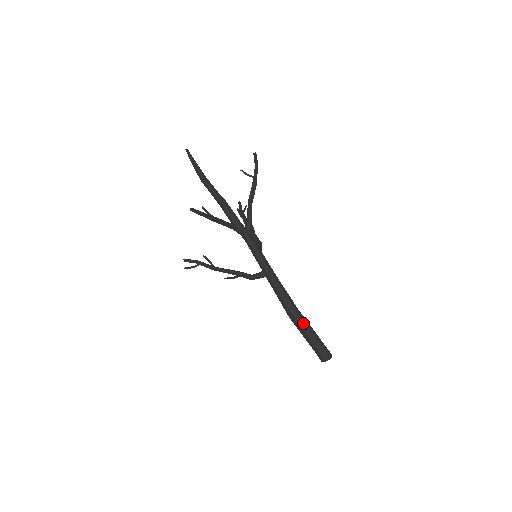
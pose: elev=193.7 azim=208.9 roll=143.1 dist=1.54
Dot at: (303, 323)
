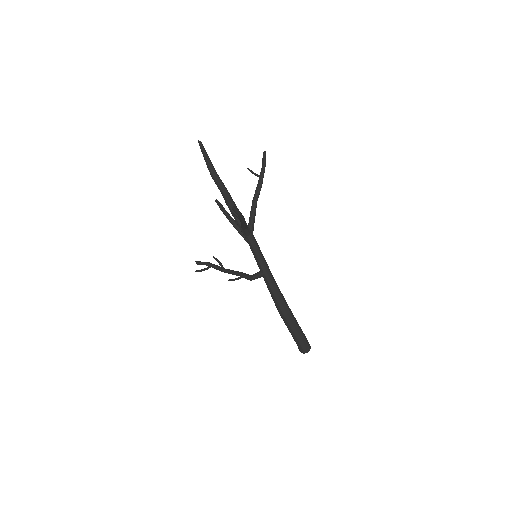
Dot at: (293, 319)
